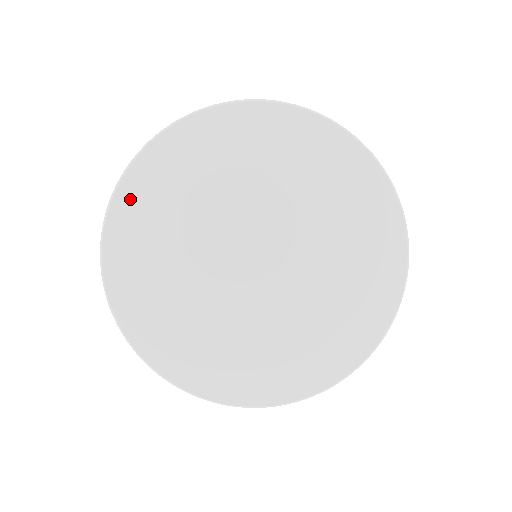
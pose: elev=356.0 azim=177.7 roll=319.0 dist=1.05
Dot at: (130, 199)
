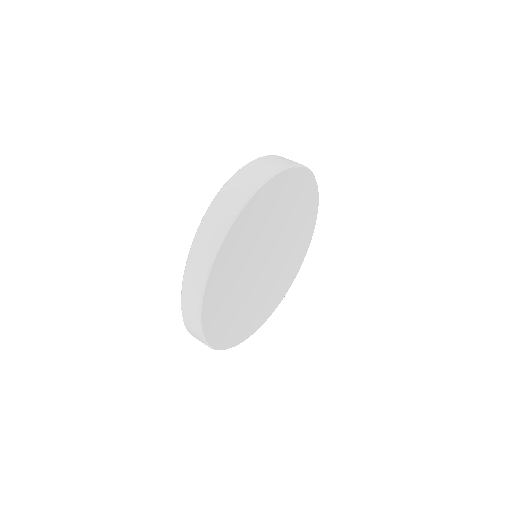
Dot at: (257, 202)
